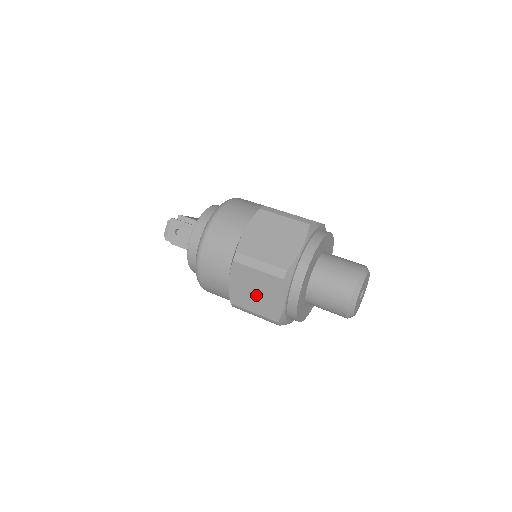
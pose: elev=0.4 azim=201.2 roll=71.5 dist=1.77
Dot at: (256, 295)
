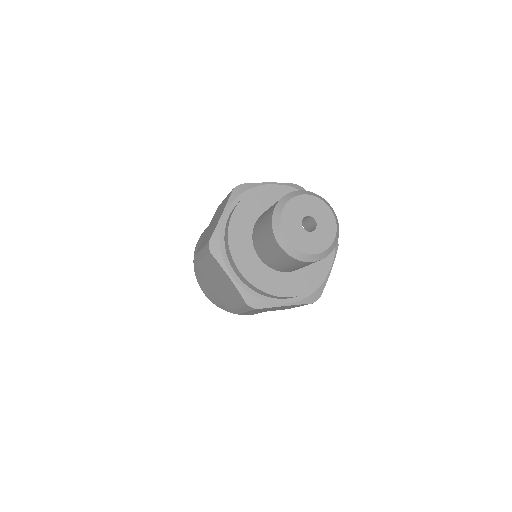
Dot at: (222, 286)
